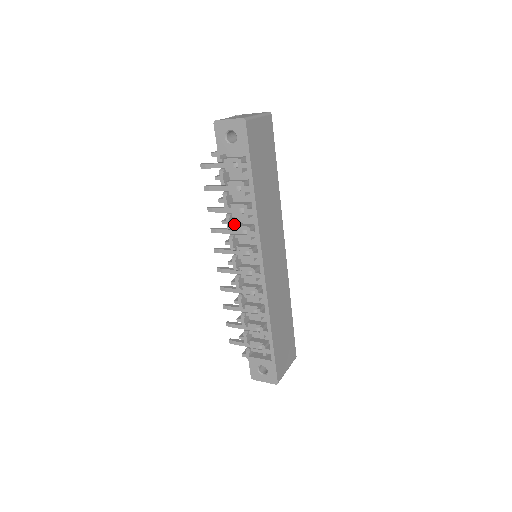
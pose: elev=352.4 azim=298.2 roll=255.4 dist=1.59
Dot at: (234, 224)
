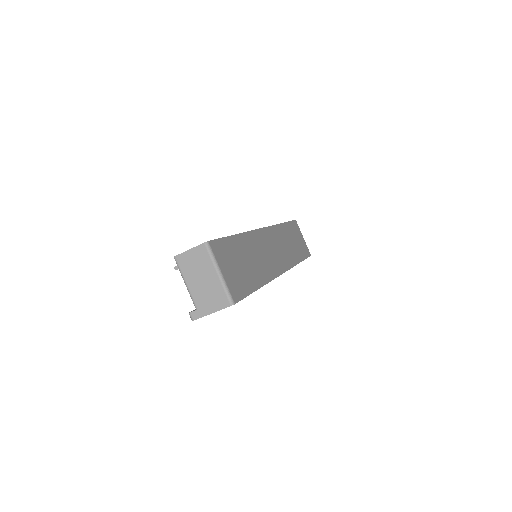
Dot at: occluded
